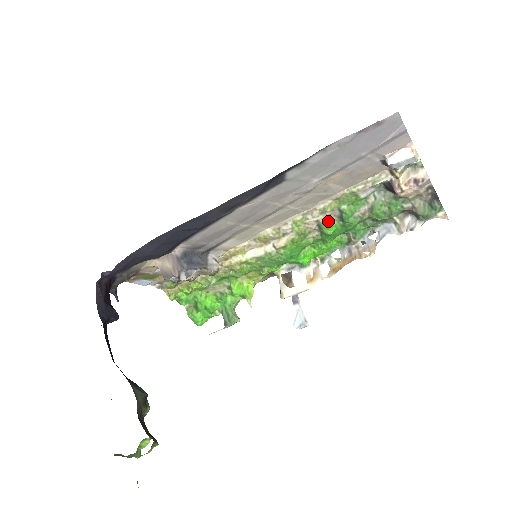
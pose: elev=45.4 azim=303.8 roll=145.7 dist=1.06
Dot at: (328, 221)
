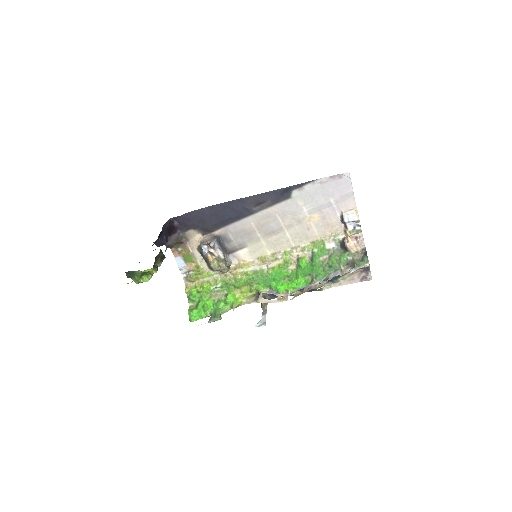
Dot at: (304, 258)
